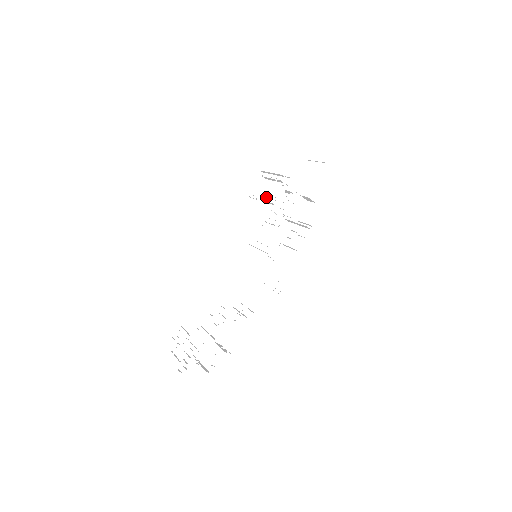
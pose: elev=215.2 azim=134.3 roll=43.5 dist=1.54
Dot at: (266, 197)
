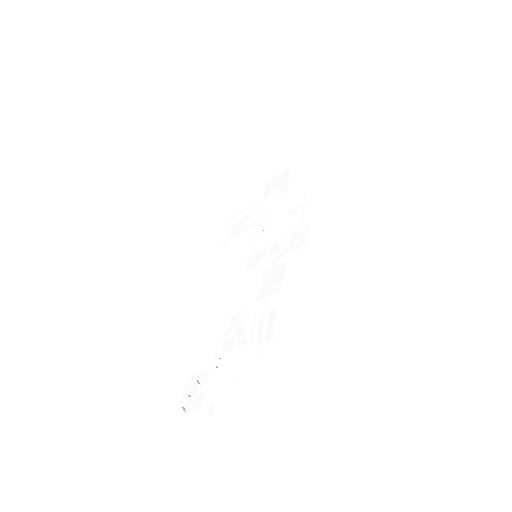
Dot at: occluded
